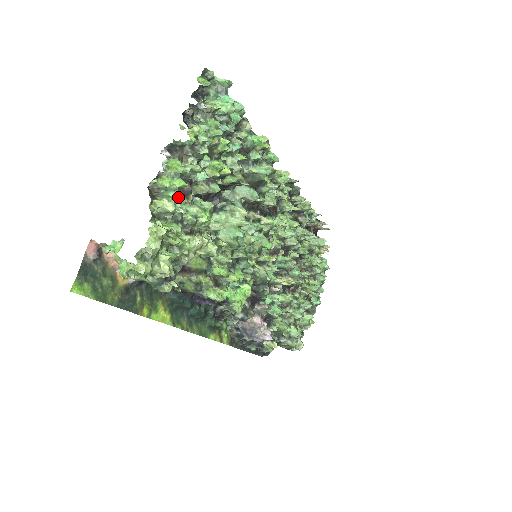
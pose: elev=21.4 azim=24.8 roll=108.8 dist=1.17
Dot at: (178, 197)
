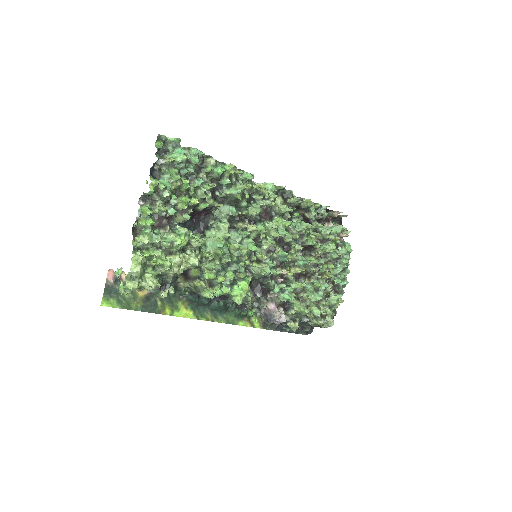
Dot at: (159, 230)
